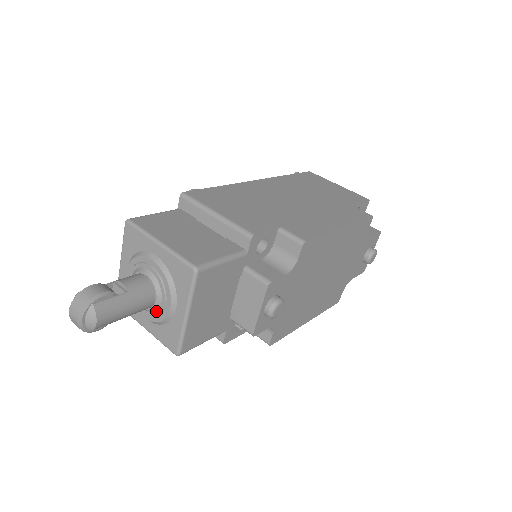
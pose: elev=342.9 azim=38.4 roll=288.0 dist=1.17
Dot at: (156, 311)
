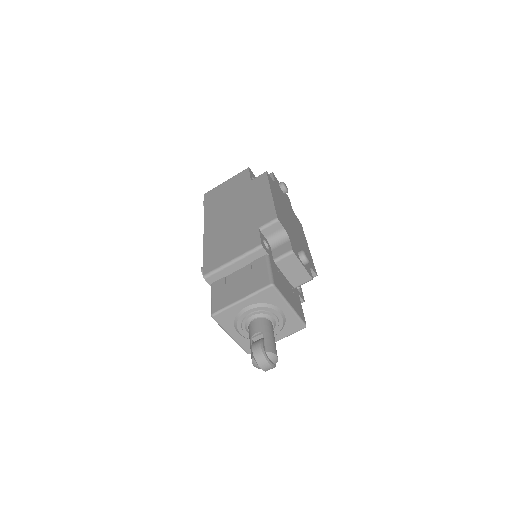
Dot at: (276, 325)
